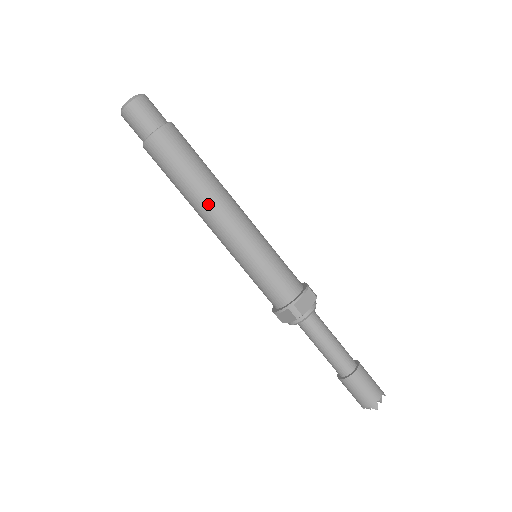
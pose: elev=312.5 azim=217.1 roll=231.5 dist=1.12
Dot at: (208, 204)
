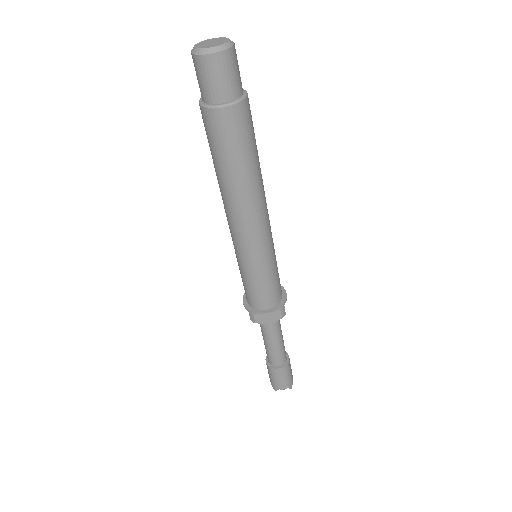
Dot at: (259, 198)
